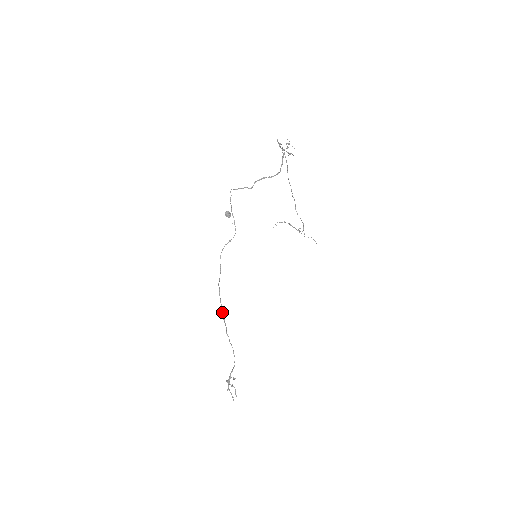
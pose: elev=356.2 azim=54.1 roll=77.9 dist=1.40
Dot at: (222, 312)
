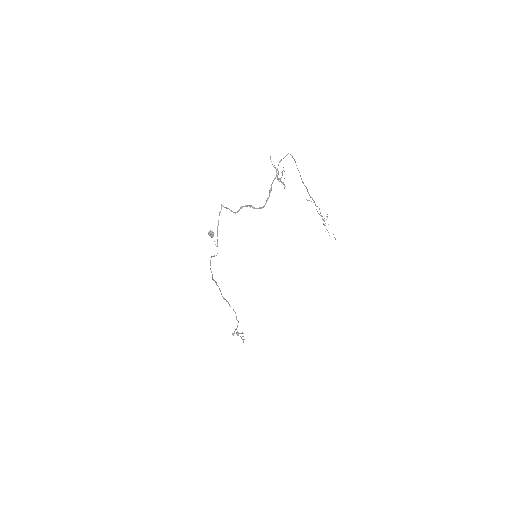
Dot at: (221, 294)
